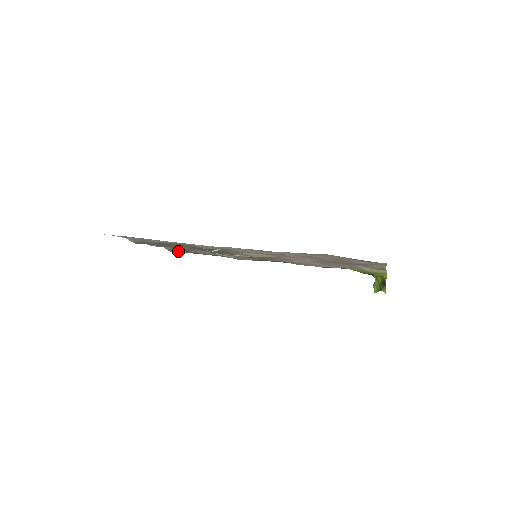
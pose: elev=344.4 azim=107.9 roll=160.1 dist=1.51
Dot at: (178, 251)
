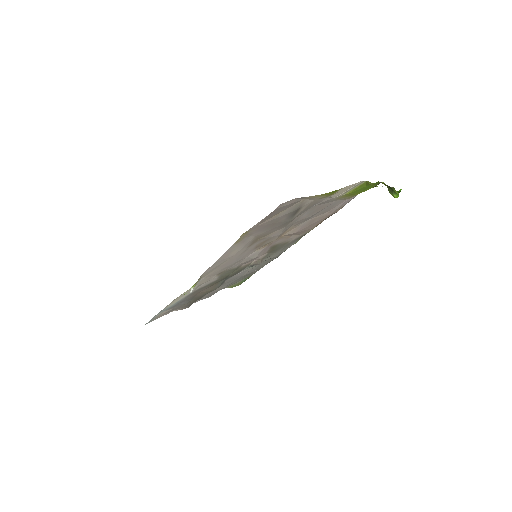
Dot at: (239, 282)
